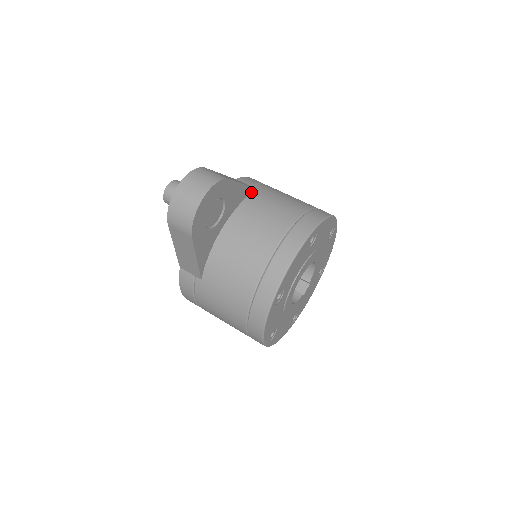
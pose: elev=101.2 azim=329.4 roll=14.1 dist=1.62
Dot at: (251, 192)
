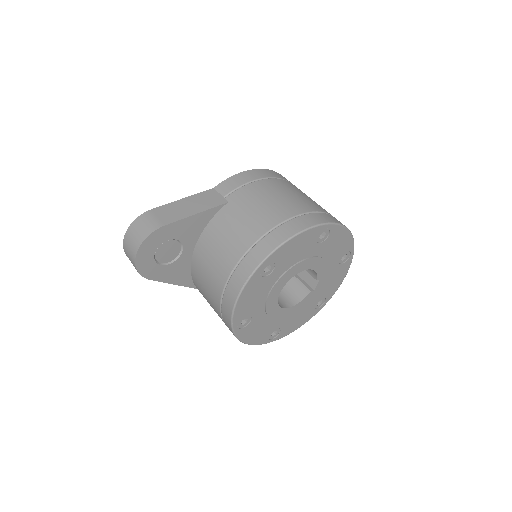
Dot at: (218, 209)
